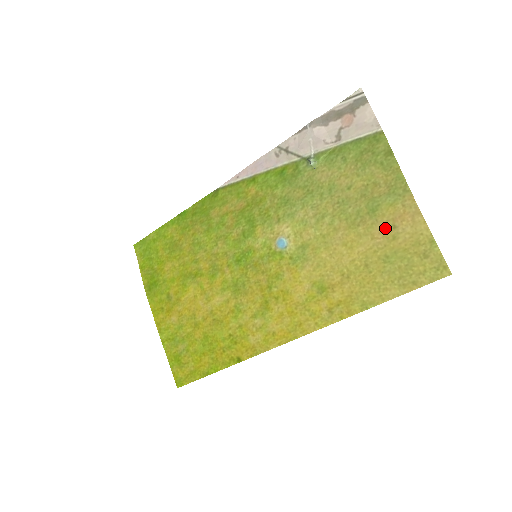
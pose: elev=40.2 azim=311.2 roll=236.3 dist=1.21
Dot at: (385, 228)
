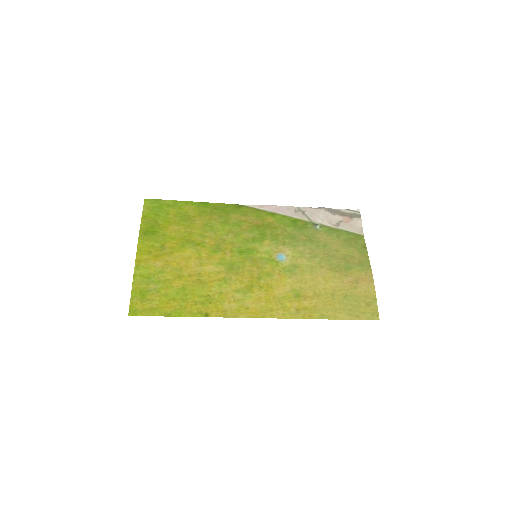
Dot at: (352, 280)
